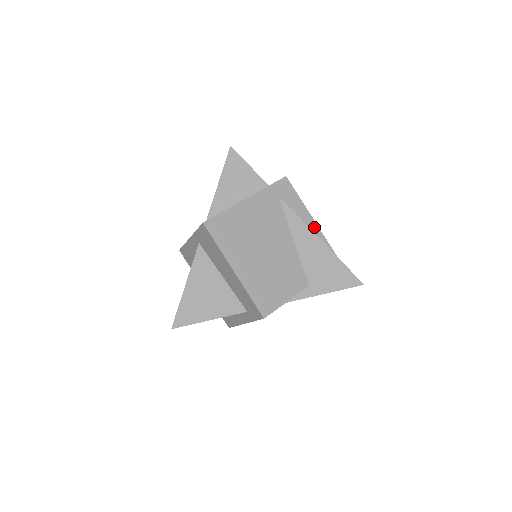
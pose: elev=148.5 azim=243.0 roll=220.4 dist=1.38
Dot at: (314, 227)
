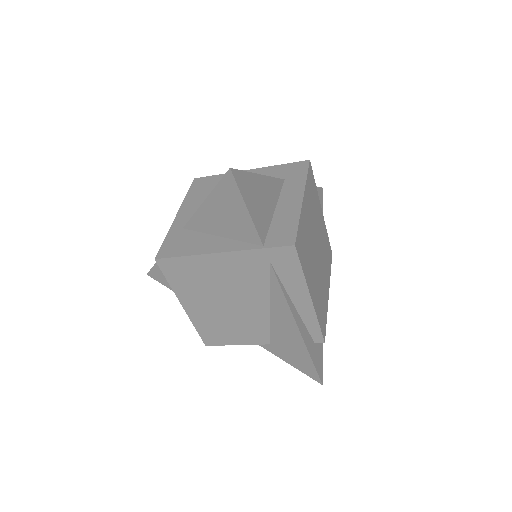
Dot at: (307, 306)
